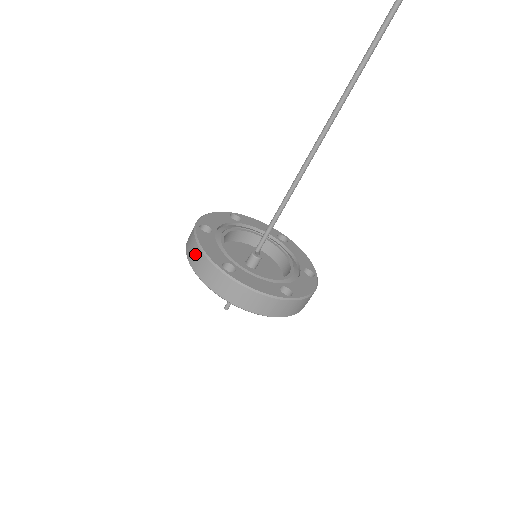
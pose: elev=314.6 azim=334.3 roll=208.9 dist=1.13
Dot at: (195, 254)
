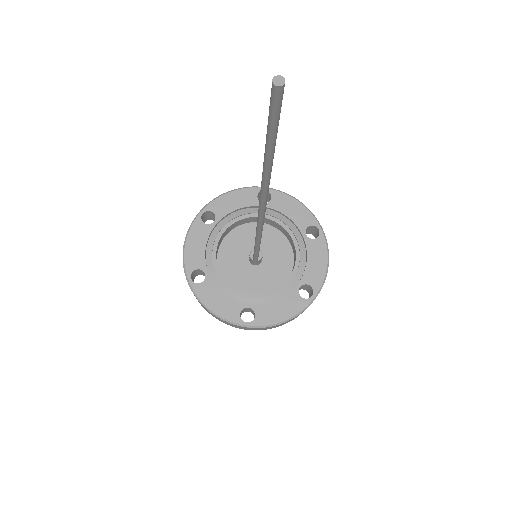
Dot at: (210, 313)
